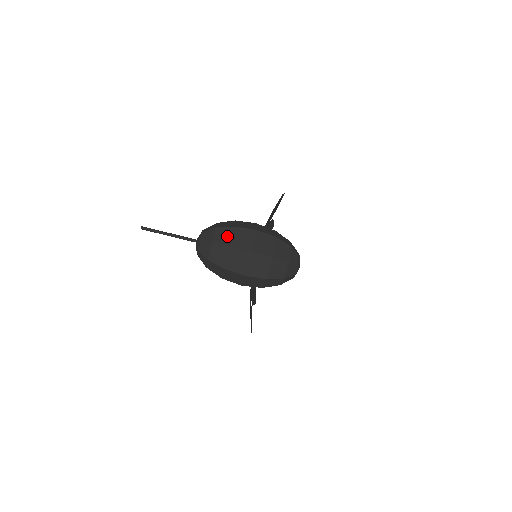
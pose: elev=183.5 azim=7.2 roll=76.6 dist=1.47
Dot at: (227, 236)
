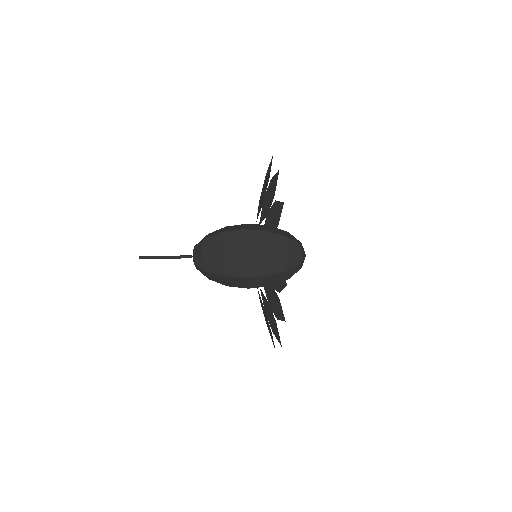
Dot at: (215, 264)
